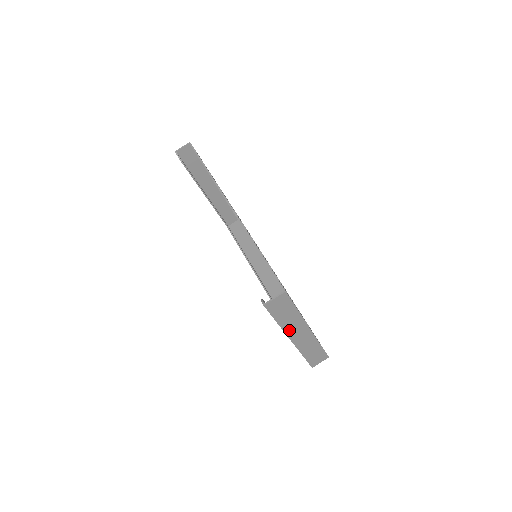
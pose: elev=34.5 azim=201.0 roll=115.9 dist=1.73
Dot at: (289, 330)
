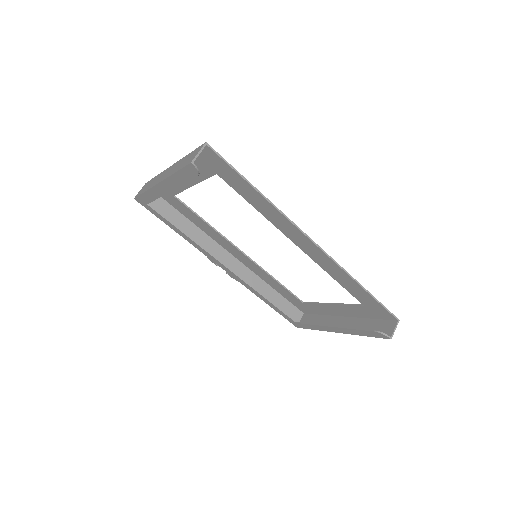
Dot at: occluded
